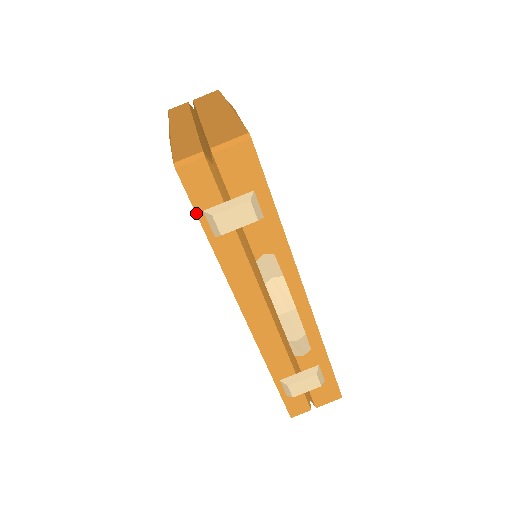
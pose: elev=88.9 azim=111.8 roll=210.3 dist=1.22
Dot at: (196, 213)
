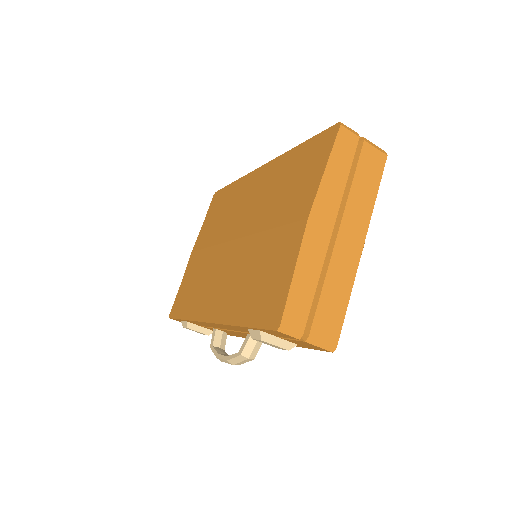
Dot at: (255, 328)
